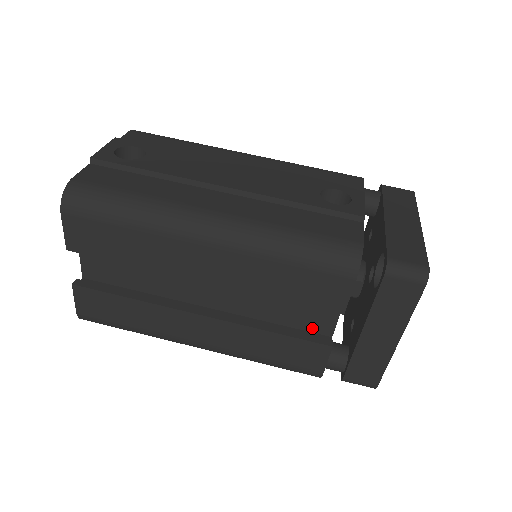
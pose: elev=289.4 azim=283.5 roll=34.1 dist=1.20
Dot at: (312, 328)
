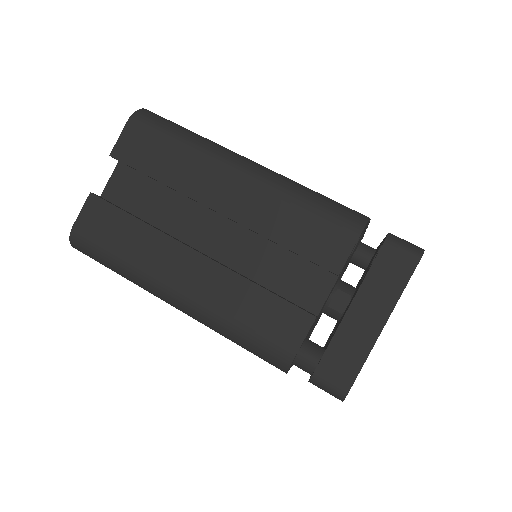
Dot at: occluded
